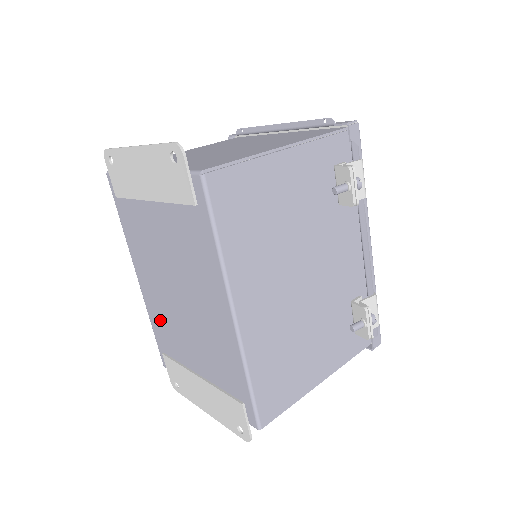
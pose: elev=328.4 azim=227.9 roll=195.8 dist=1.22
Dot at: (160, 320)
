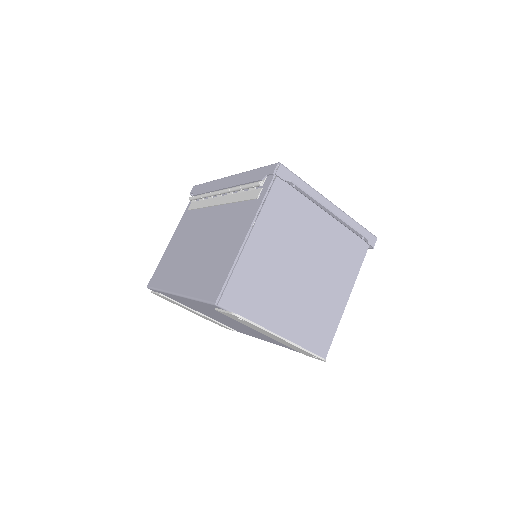
Dot at: occluded
